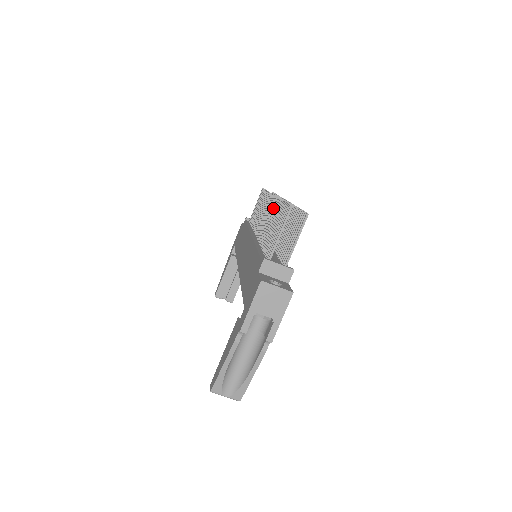
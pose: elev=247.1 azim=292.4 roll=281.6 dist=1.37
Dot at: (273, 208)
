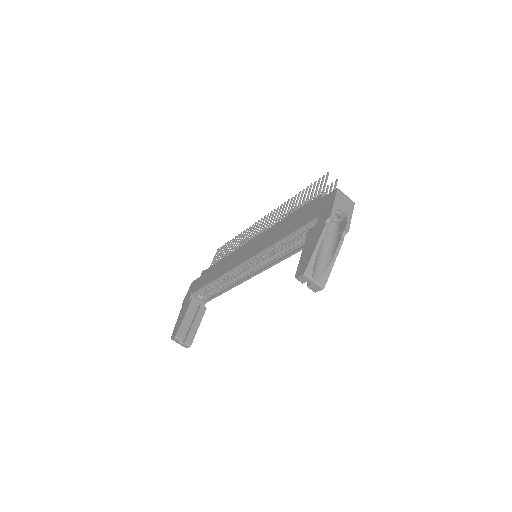
Dot at: (280, 209)
